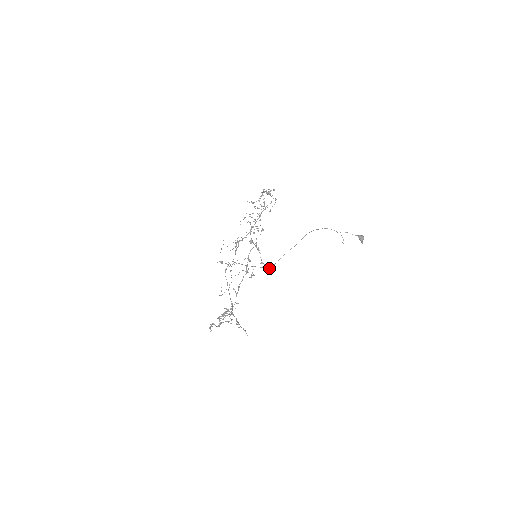
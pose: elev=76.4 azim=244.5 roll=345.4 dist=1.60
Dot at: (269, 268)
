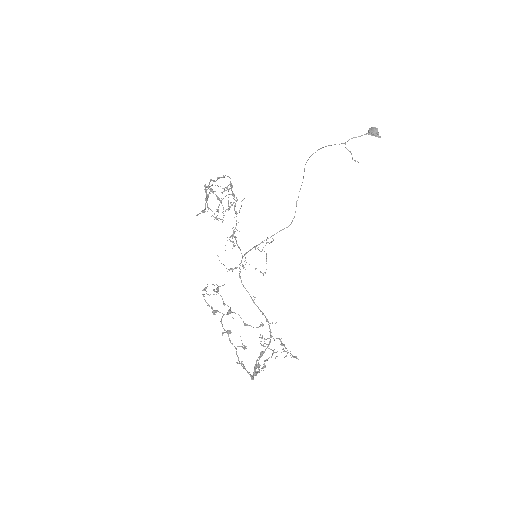
Dot at: occluded
